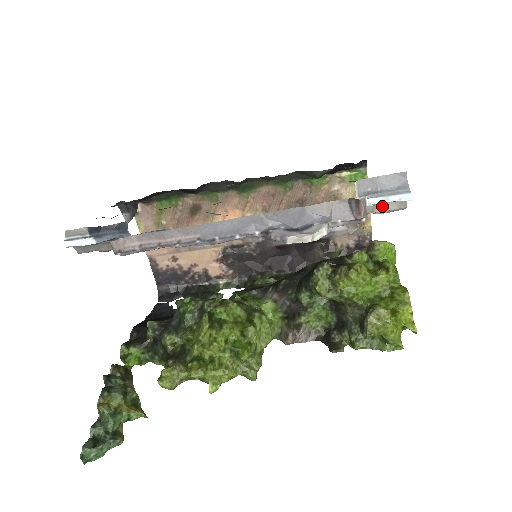
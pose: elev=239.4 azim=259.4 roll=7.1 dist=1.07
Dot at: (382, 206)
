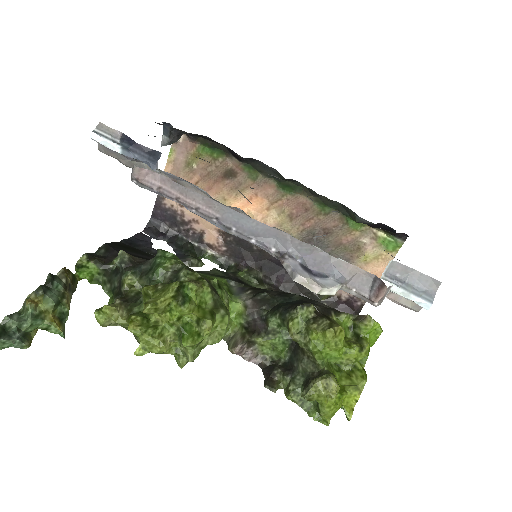
Dot at: (398, 296)
